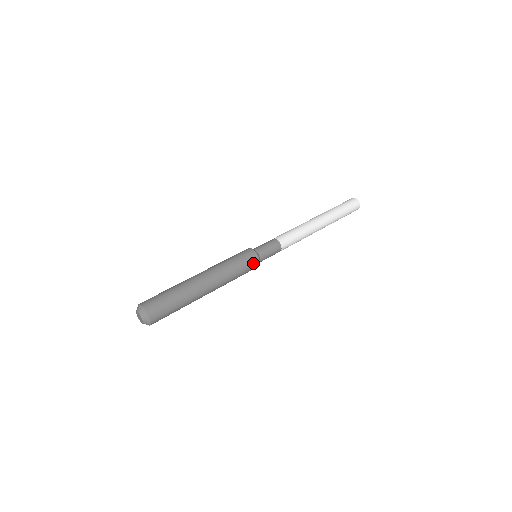
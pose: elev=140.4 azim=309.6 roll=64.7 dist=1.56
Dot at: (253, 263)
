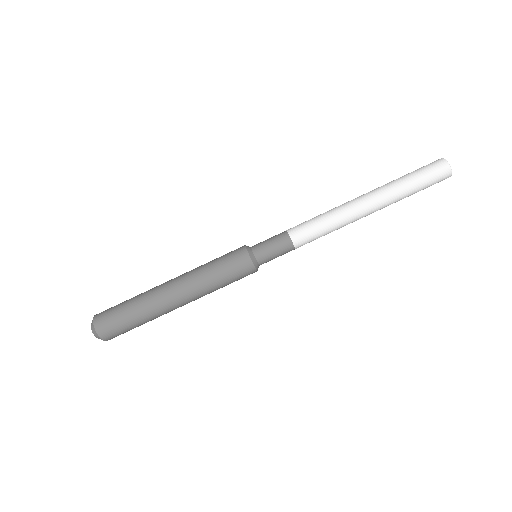
Dot at: (247, 275)
